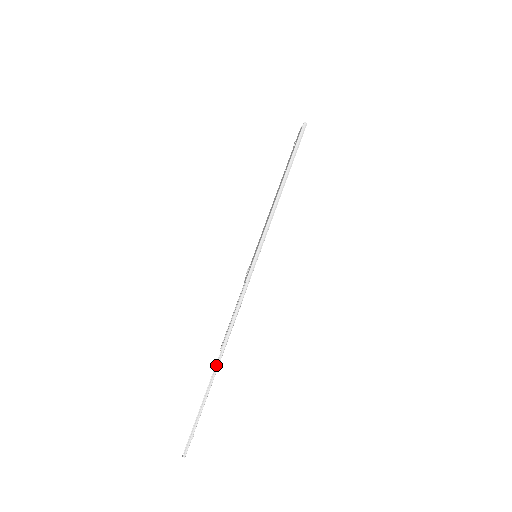
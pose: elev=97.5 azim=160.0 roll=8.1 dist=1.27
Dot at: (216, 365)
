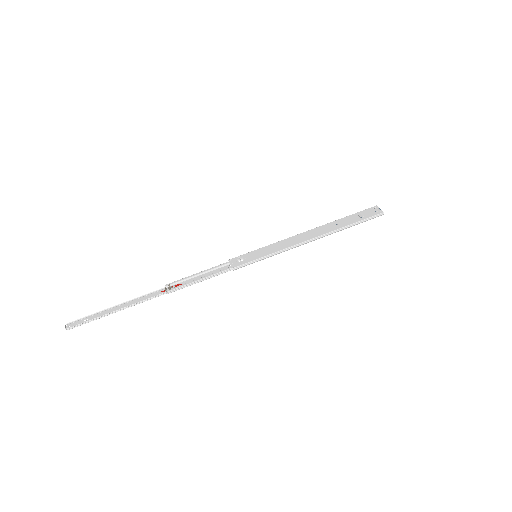
Dot at: (153, 297)
